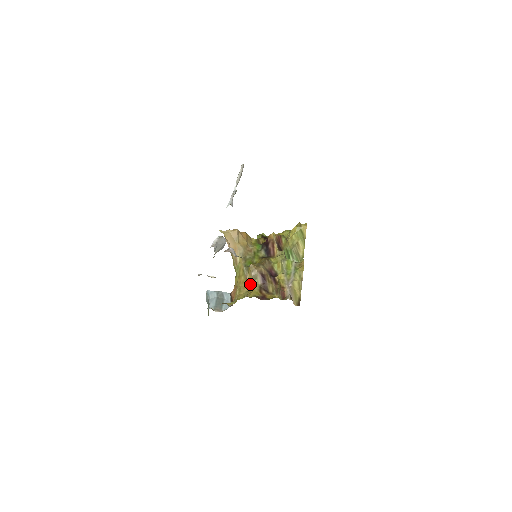
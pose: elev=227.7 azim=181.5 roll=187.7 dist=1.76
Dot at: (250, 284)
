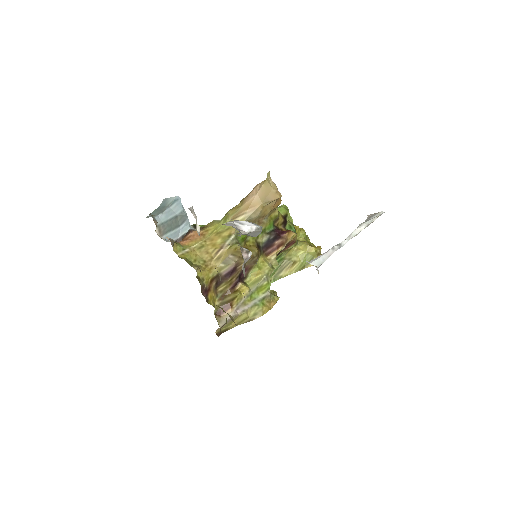
Dot at: (216, 258)
